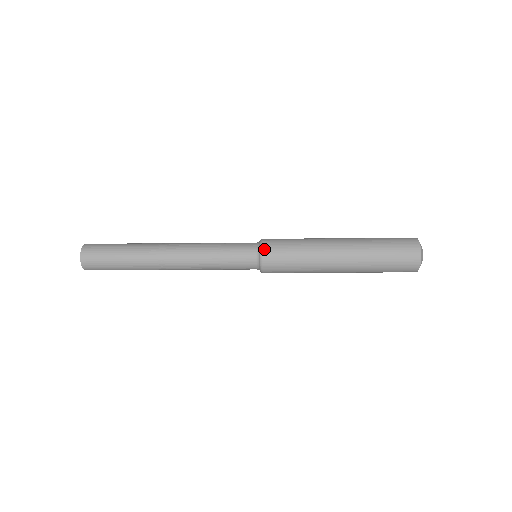
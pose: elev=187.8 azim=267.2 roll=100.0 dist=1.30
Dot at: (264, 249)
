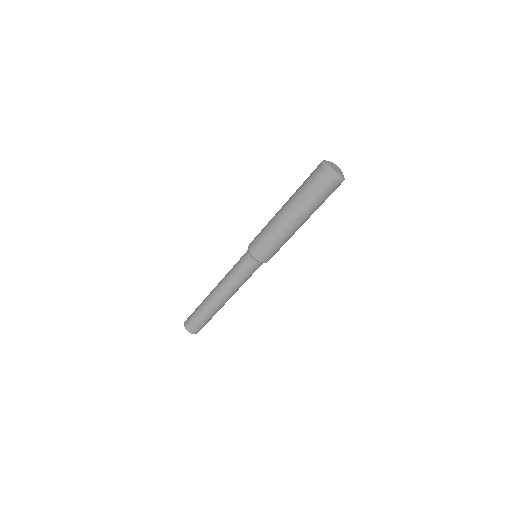
Dot at: (249, 246)
